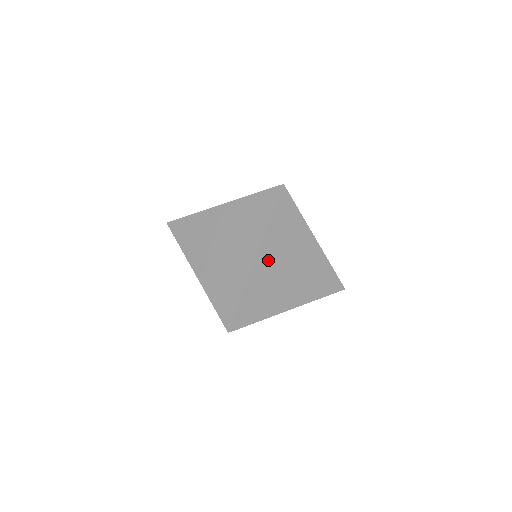
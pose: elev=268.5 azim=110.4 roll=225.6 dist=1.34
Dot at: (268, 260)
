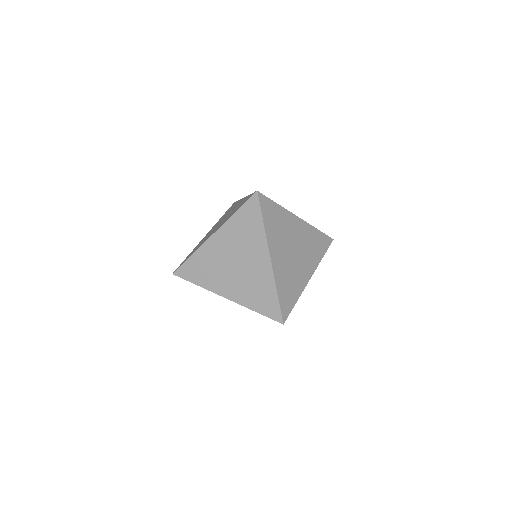
Dot at: (278, 254)
